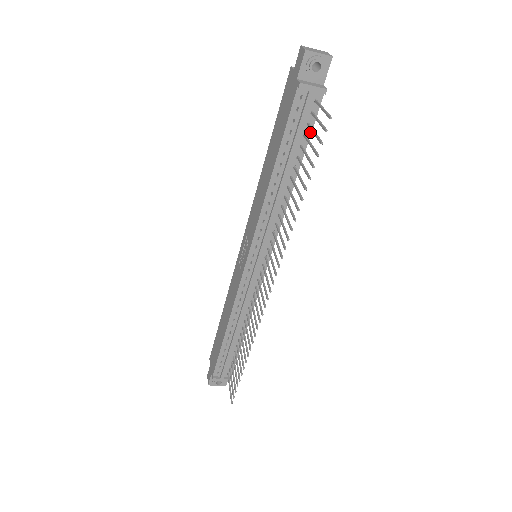
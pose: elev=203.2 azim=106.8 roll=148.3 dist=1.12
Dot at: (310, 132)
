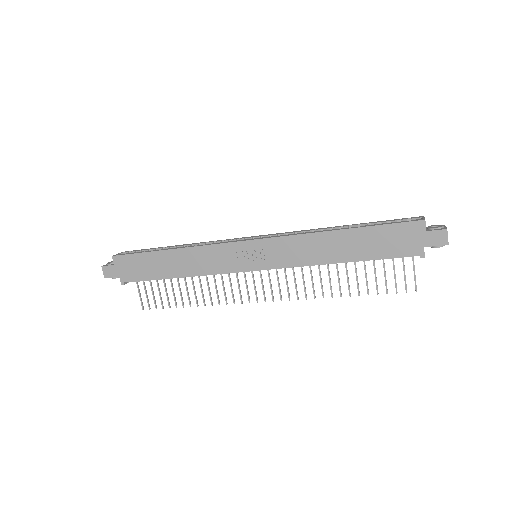
Dot at: occluded
